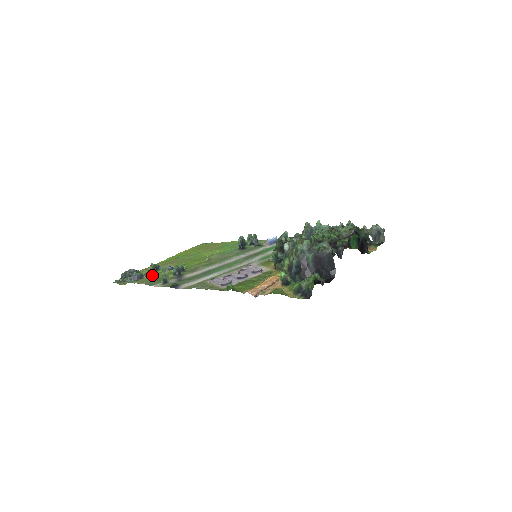
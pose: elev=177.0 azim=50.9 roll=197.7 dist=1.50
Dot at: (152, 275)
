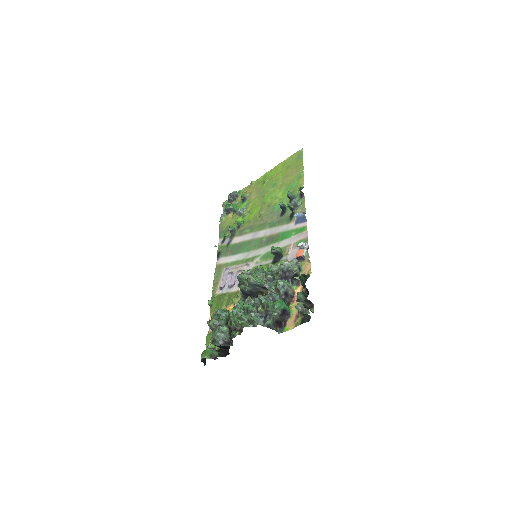
Dot at: (234, 213)
